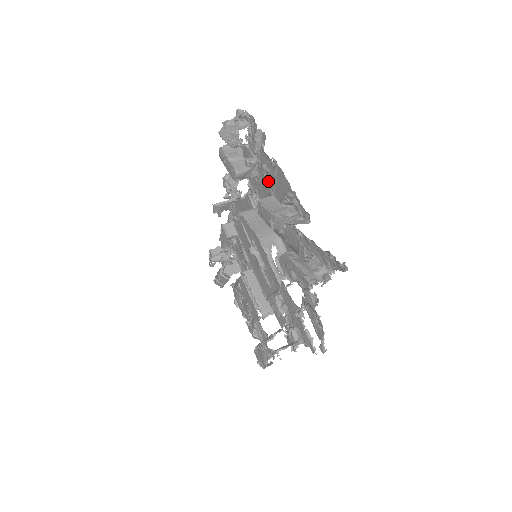
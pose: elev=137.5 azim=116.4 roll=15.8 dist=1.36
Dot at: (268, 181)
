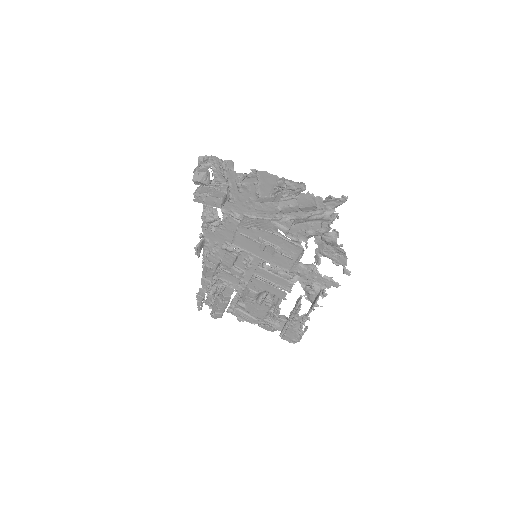
Dot at: (245, 193)
